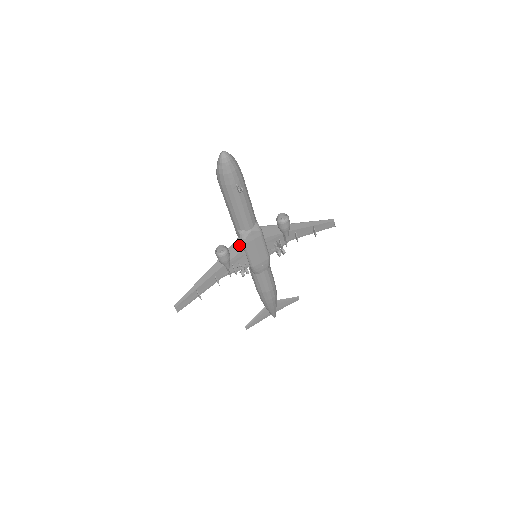
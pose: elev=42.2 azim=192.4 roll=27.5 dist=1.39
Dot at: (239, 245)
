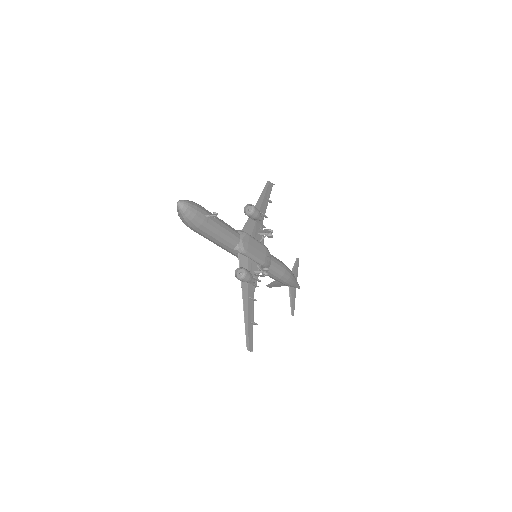
Dot at: (243, 259)
